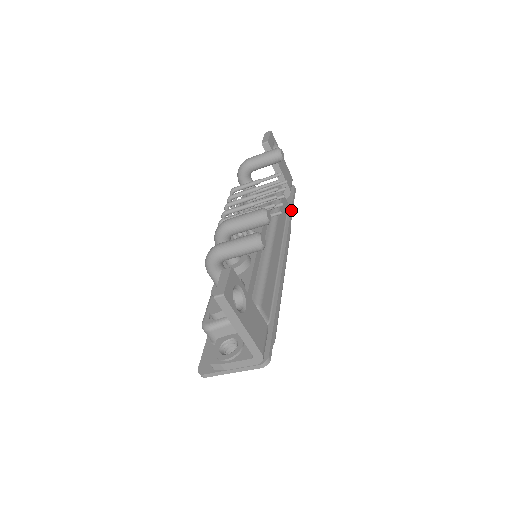
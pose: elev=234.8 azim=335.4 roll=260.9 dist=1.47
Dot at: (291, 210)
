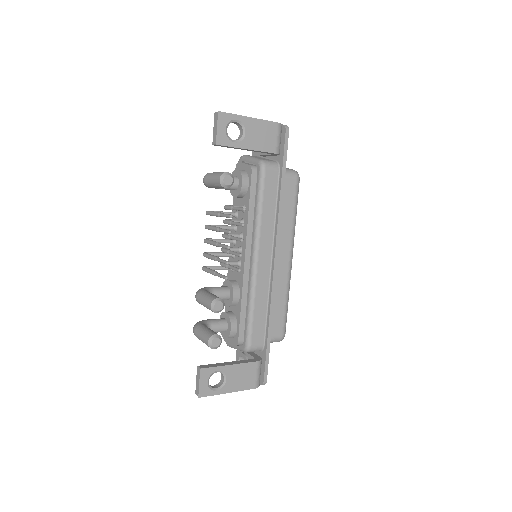
Dot at: (281, 184)
